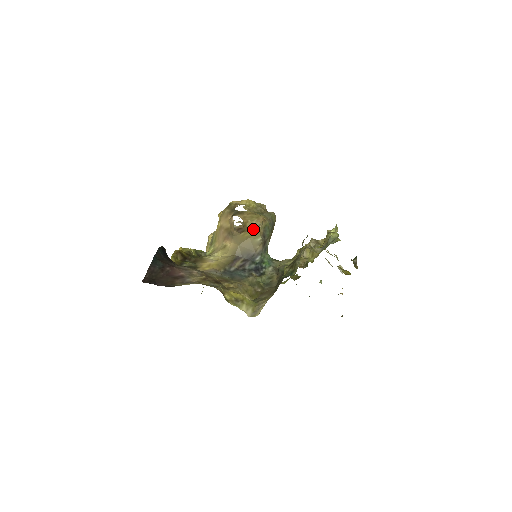
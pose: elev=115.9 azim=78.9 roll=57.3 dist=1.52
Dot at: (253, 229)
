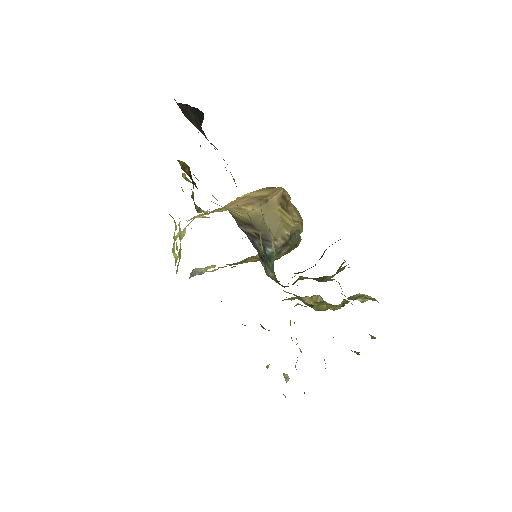
Dot at: (291, 217)
